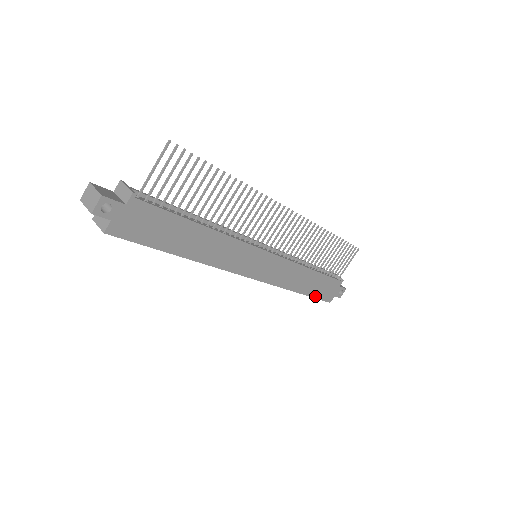
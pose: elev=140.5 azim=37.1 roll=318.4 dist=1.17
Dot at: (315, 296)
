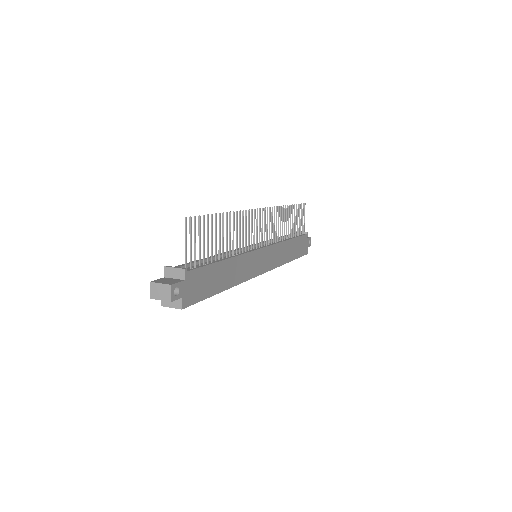
Dot at: (298, 256)
